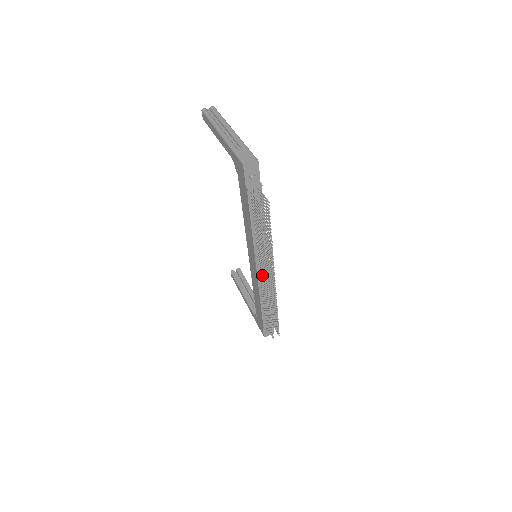
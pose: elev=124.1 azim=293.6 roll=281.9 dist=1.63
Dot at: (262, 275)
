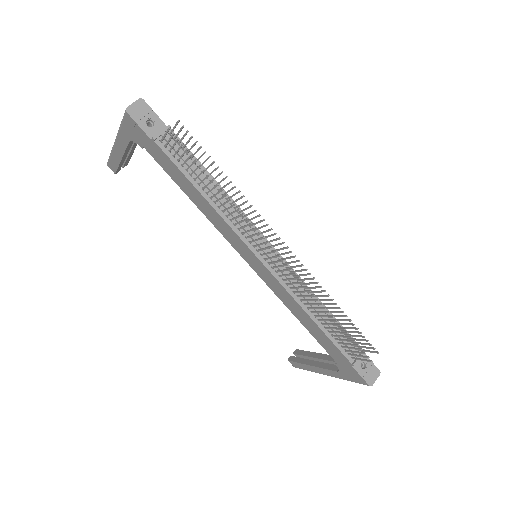
Dot at: (272, 262)
